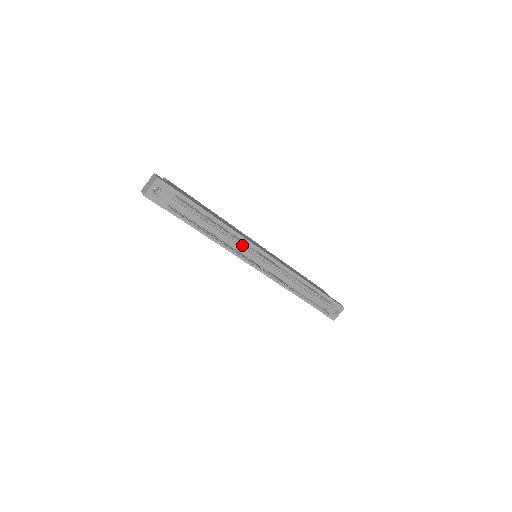
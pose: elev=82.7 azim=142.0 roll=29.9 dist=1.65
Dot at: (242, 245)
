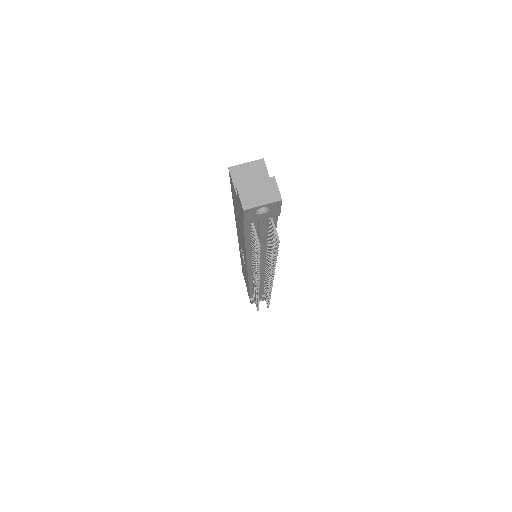
Dot at: occluded
